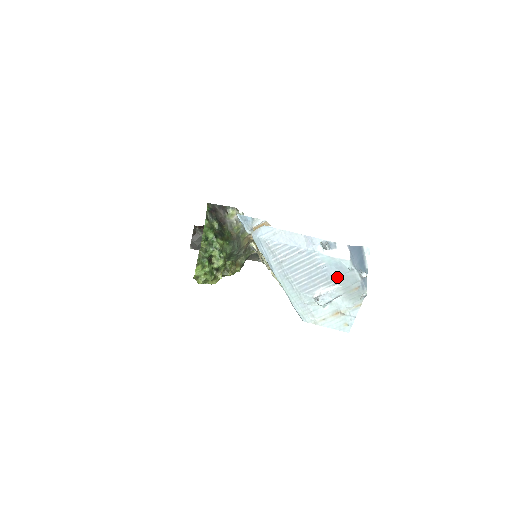
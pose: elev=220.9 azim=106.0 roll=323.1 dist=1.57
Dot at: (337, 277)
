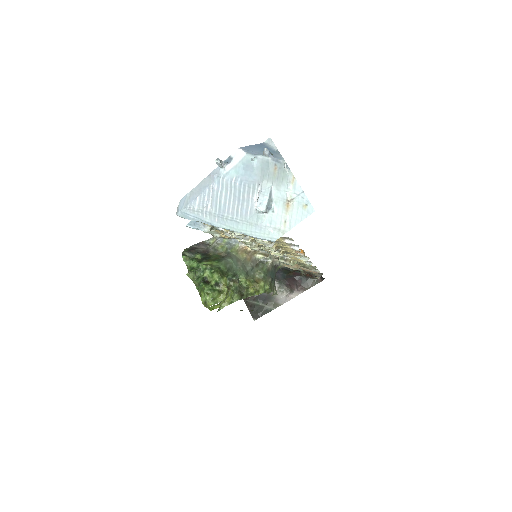
Dot at: (253, 177)
